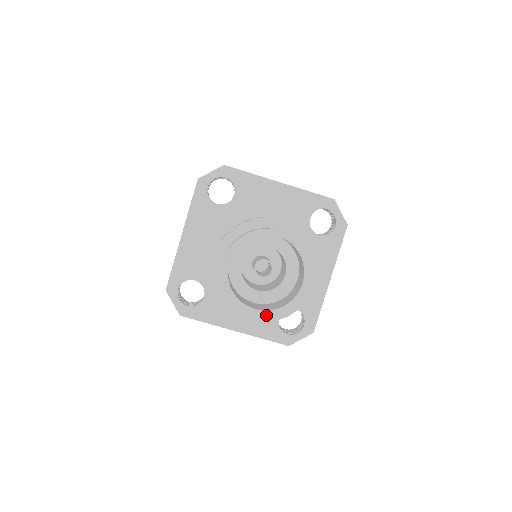
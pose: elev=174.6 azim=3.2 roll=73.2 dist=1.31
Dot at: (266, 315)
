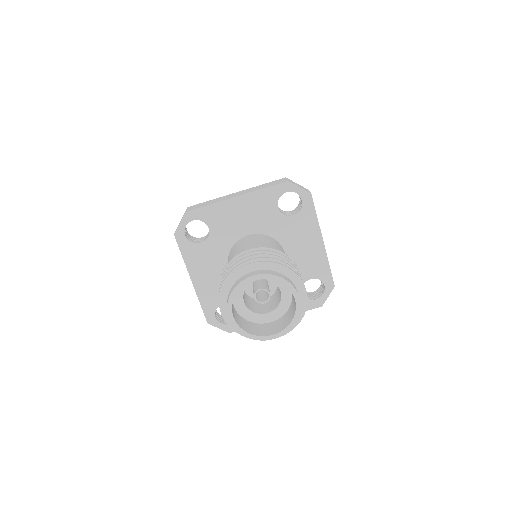
Dot at: (234, 326)
